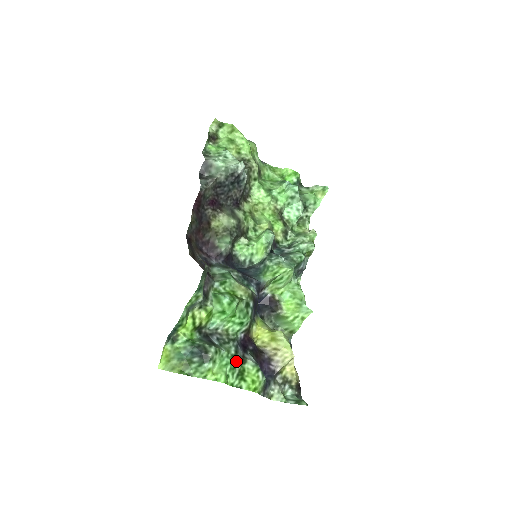
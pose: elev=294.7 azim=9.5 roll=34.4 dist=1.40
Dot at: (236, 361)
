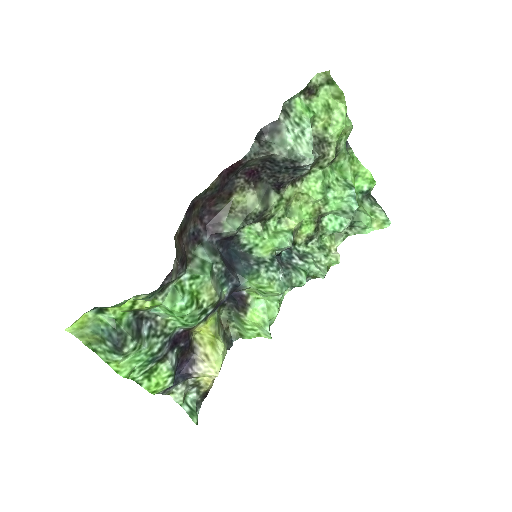
Dot at: (153, 359)
